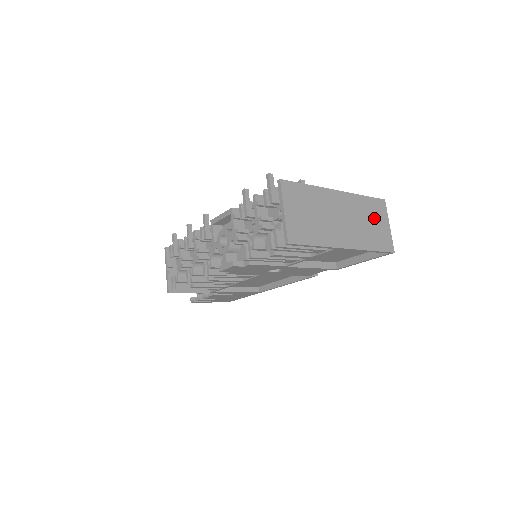
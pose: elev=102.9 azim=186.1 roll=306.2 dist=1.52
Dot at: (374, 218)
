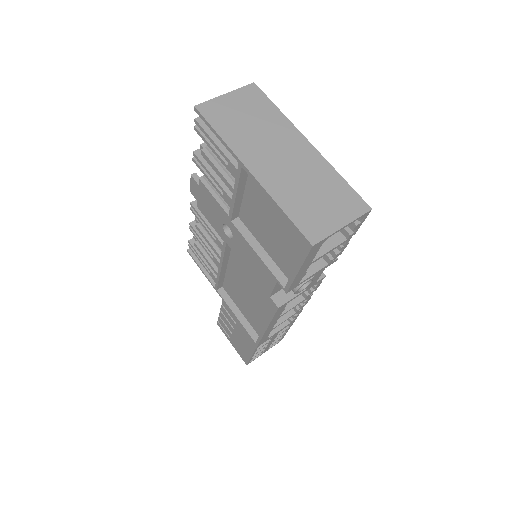
Dot at: (328, 199)
